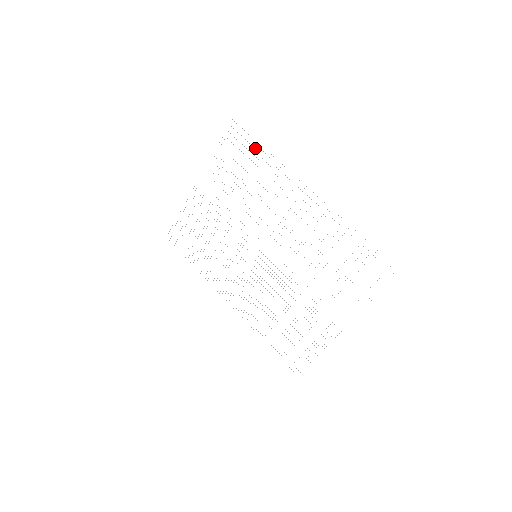
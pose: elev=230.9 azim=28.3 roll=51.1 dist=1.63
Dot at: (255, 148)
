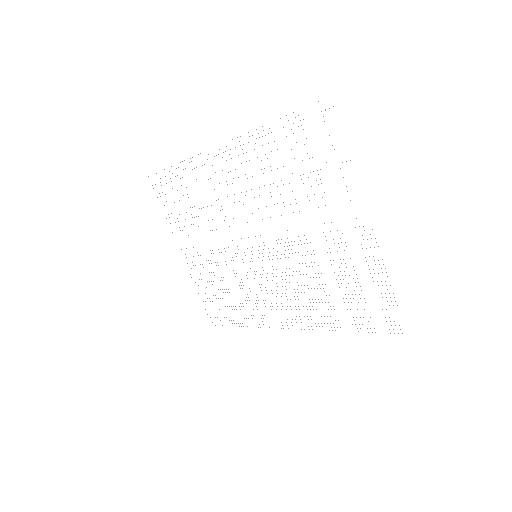
Dot at: occluded
